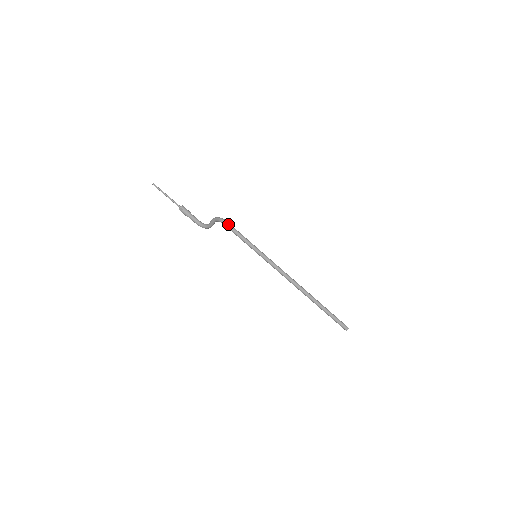
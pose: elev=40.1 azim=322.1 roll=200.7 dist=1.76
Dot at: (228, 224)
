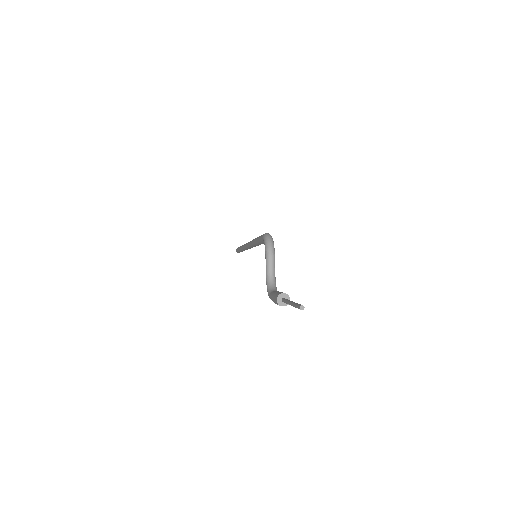
Dot at: occluded
